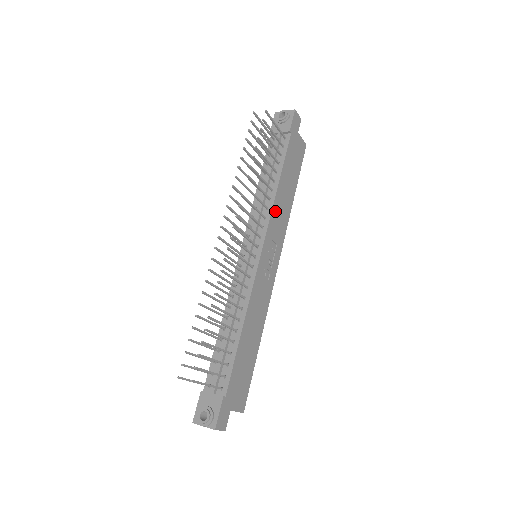
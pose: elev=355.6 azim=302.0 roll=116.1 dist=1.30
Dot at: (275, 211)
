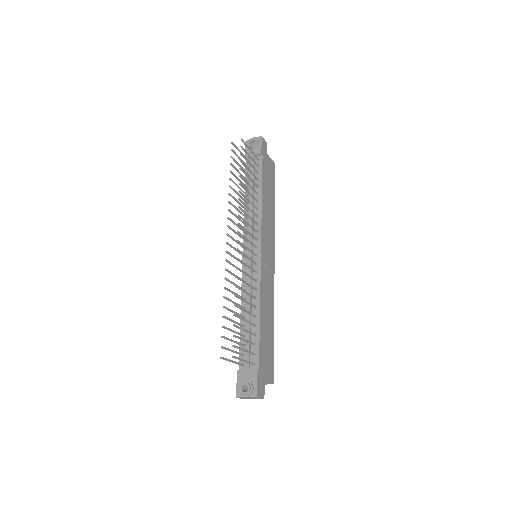
Dot at: (264, 217)
